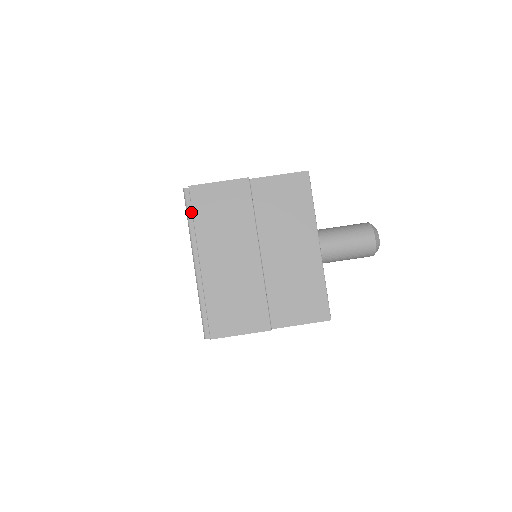
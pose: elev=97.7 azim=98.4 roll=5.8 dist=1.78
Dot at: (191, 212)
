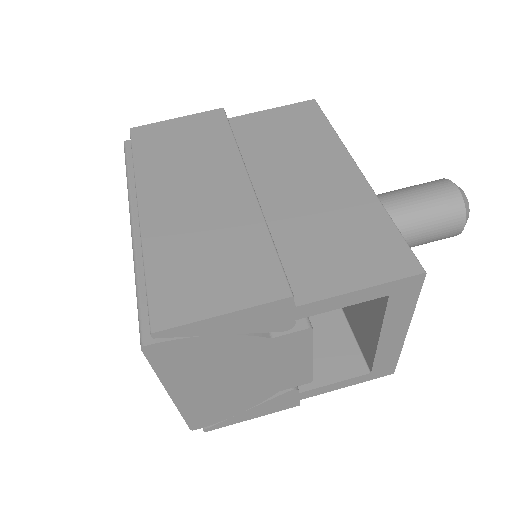
Dot at: occluded
